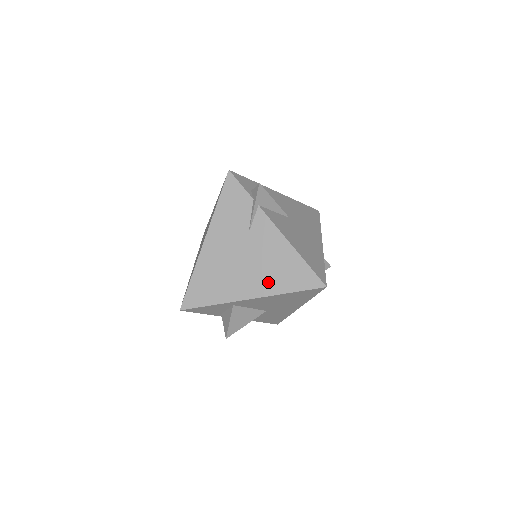
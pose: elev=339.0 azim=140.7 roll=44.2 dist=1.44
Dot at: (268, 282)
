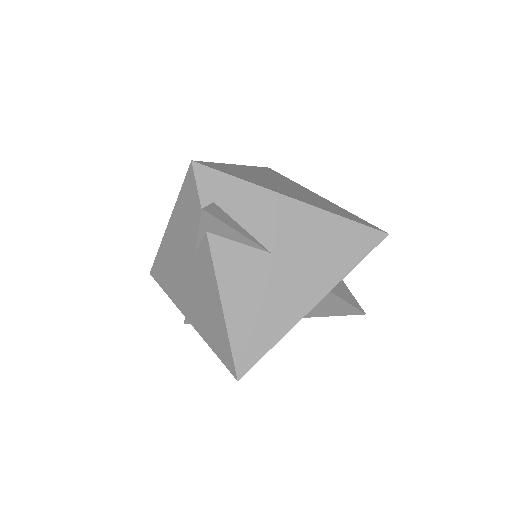
Dot at: (200, 320)
